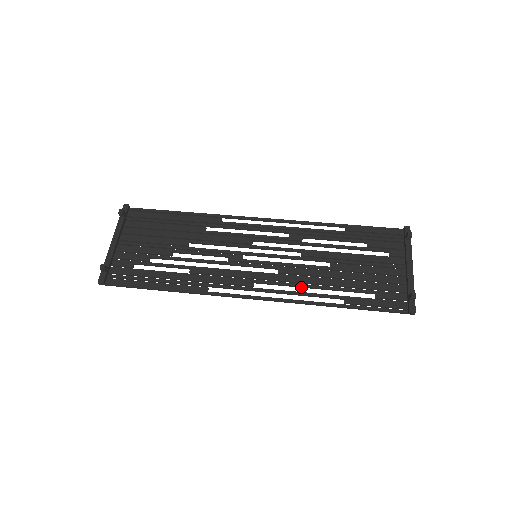
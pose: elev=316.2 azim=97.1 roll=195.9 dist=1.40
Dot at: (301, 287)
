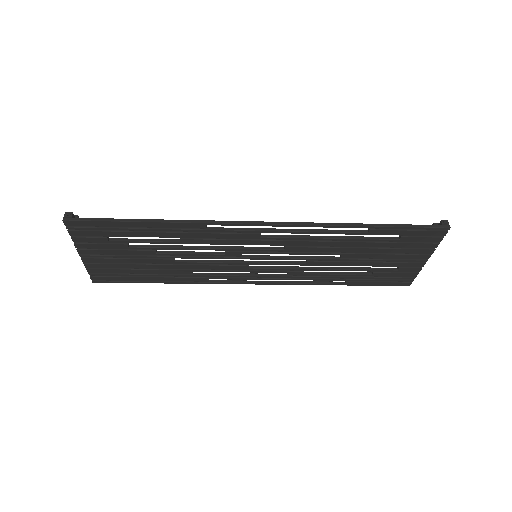
Dot at: (316, 238)
